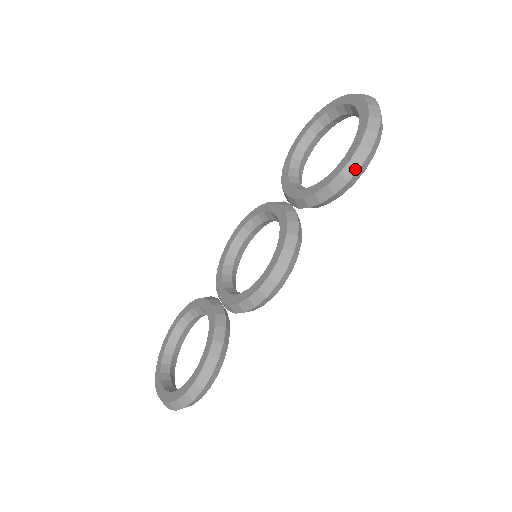
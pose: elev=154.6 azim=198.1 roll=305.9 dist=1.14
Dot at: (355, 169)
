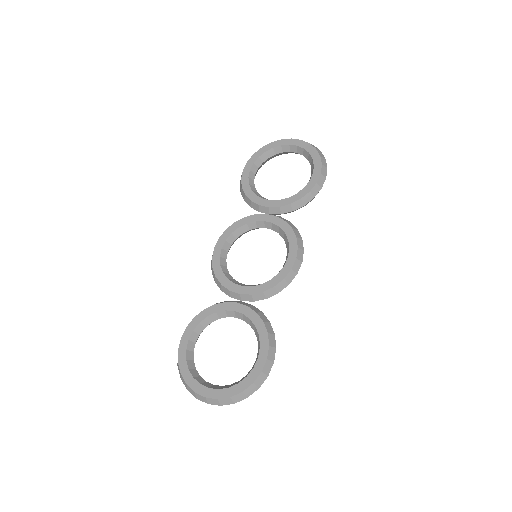
Dot at: (324, 180)
